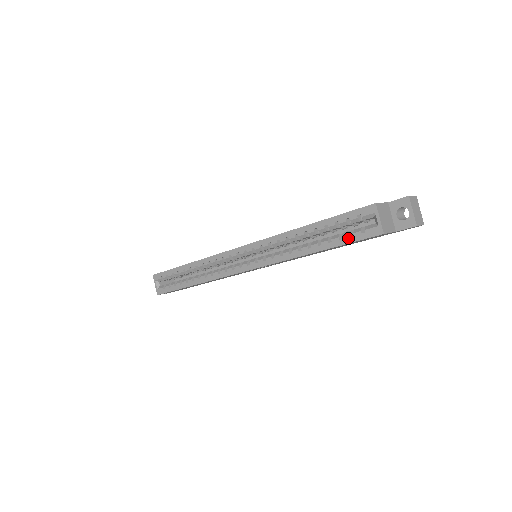
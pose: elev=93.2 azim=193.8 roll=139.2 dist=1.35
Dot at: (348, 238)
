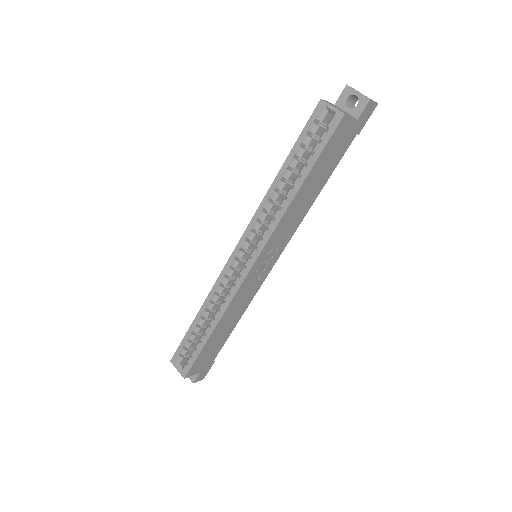
Dot at: (319, 147)
